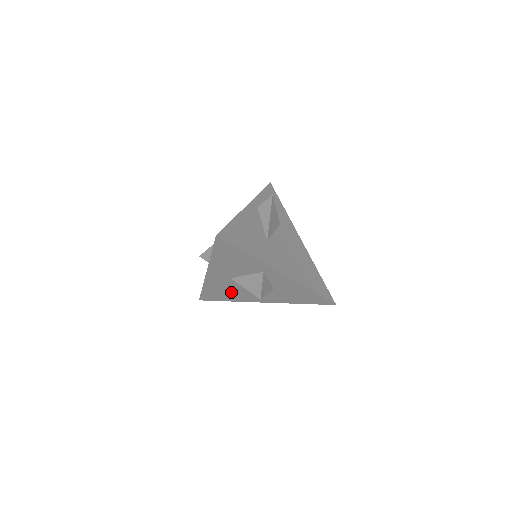
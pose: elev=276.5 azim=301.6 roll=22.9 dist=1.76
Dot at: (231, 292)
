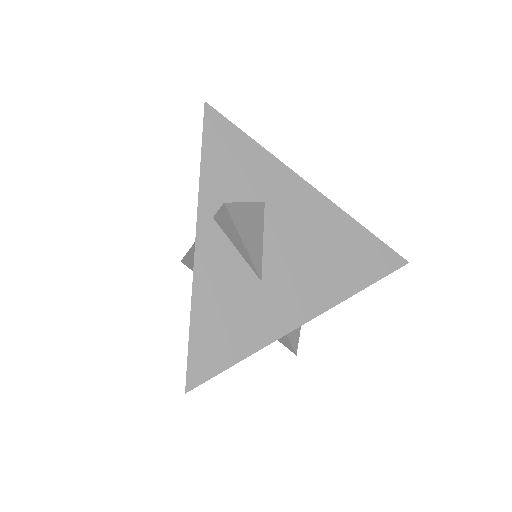
Dot at: occluded
